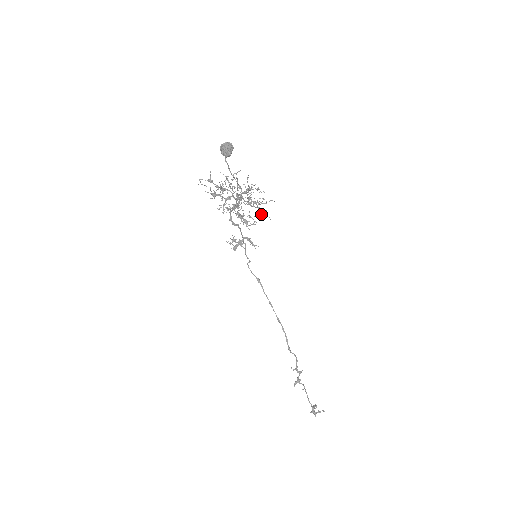
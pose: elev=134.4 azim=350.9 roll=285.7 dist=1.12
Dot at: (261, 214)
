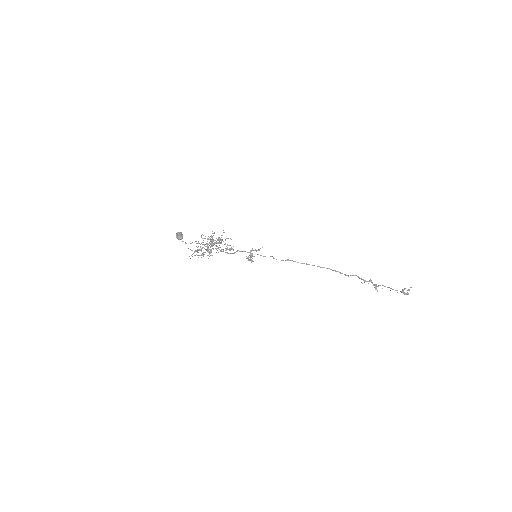
Dot at: occluded
